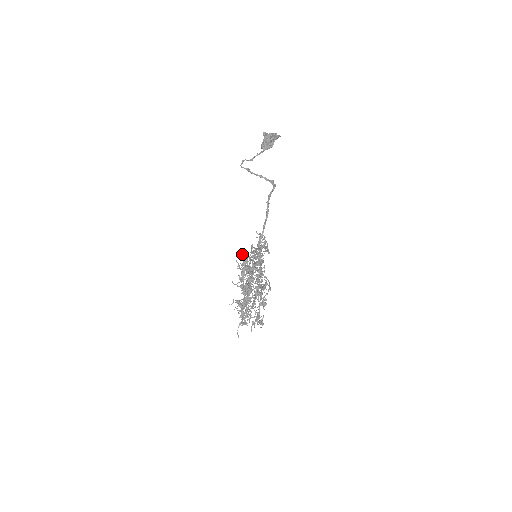
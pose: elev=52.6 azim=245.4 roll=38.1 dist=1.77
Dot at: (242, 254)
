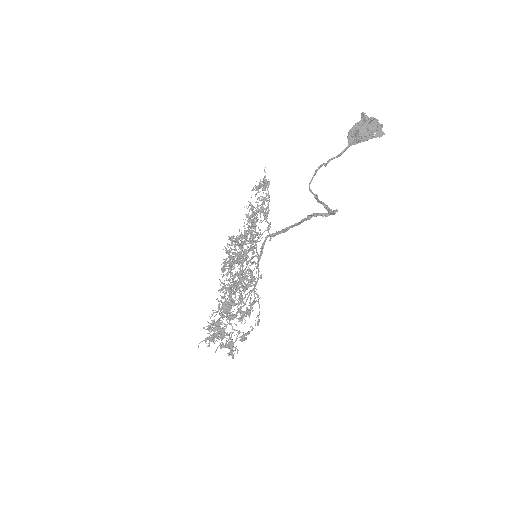
Dot at: (240, 244)
